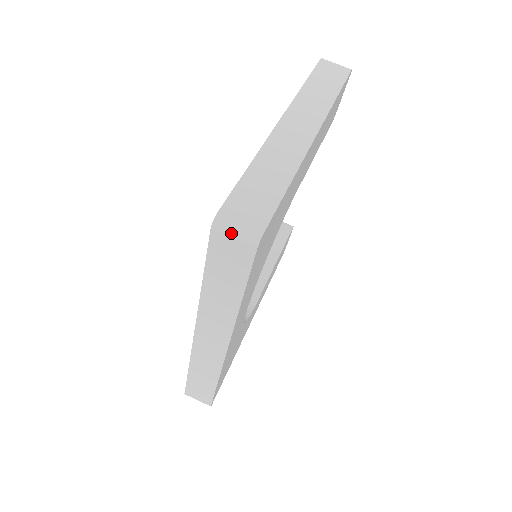
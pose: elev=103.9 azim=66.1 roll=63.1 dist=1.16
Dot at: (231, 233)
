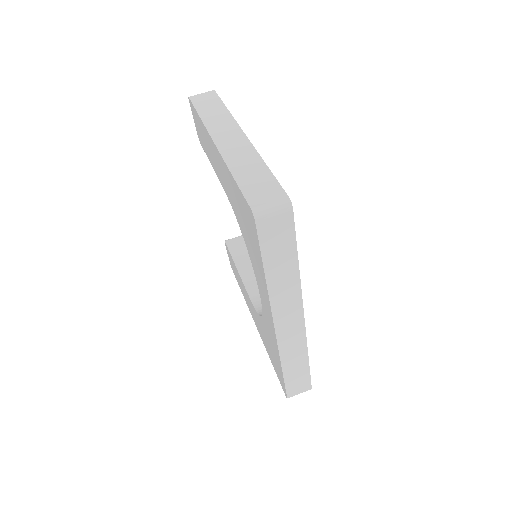
Dot at: (270, 213)
